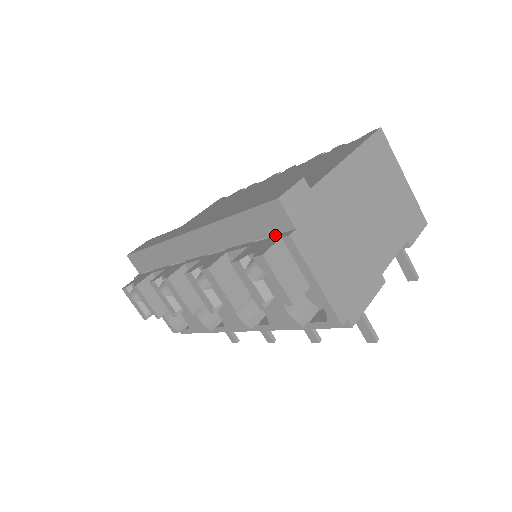
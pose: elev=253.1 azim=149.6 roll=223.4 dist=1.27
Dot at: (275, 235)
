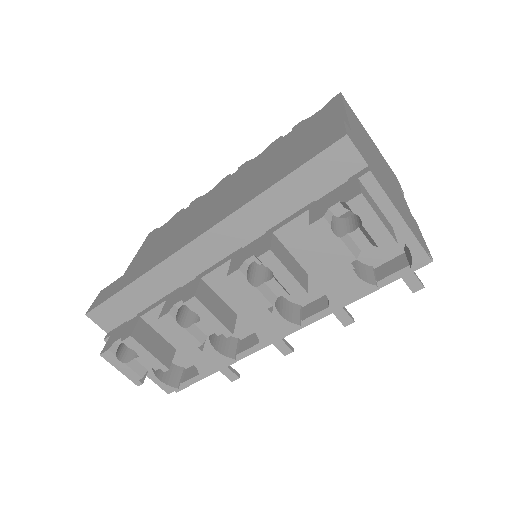
Dot at: (319, 197)
